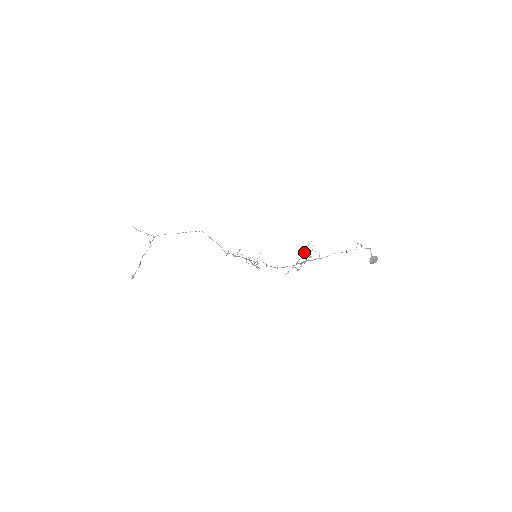
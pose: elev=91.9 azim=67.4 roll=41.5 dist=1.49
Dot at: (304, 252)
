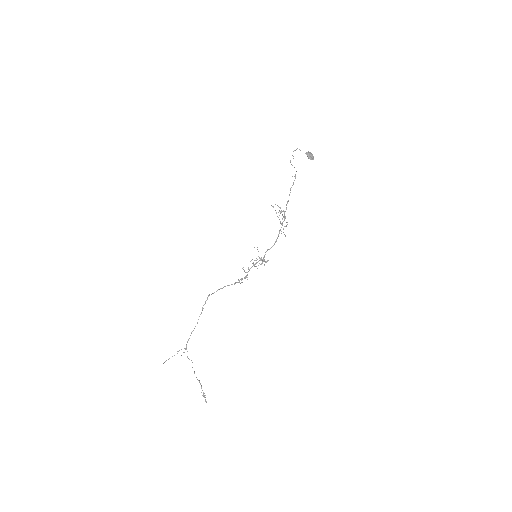
Dot at: occluded
